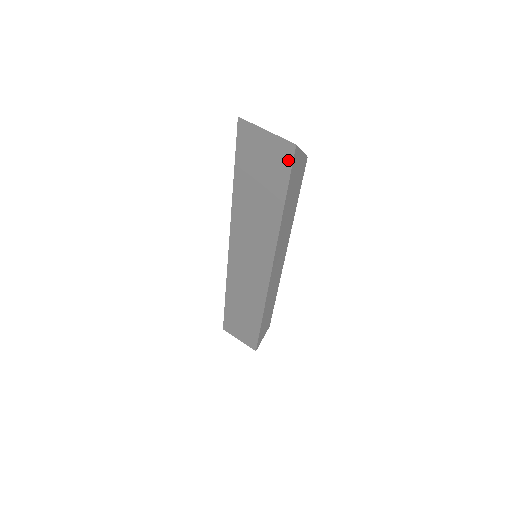
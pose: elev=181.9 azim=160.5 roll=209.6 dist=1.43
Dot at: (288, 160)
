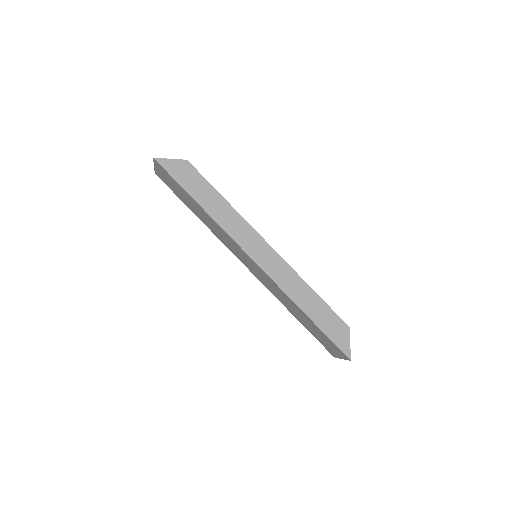
Dot at: (163, 170)
